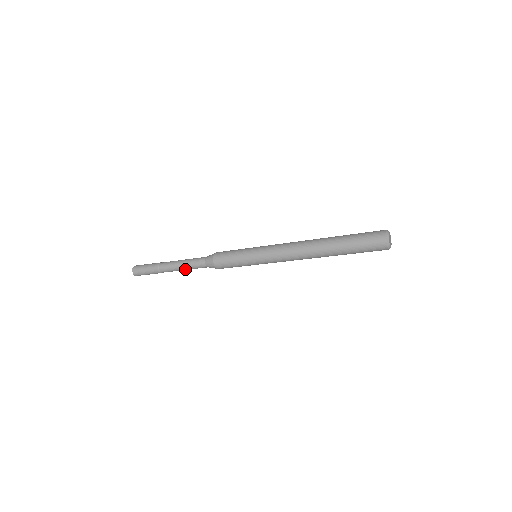
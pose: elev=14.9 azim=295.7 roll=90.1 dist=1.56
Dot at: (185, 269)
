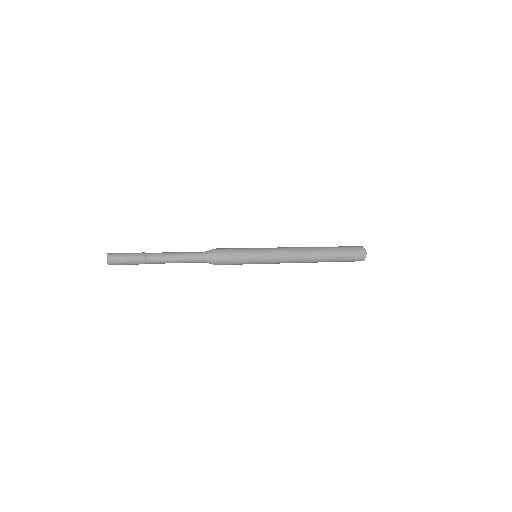
Dot at: (178, 262)
